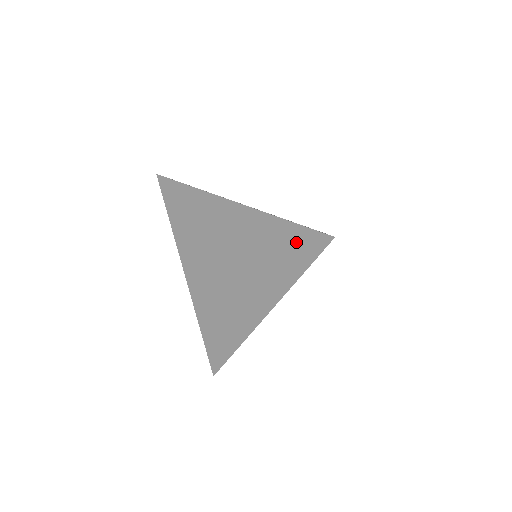
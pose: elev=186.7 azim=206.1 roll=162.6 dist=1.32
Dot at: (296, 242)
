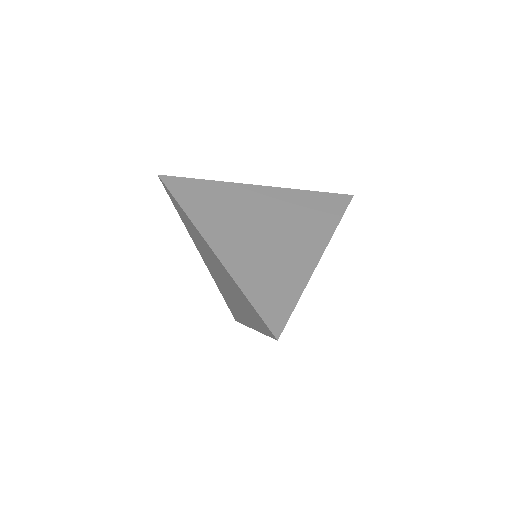
Dot at: (256, 316)
